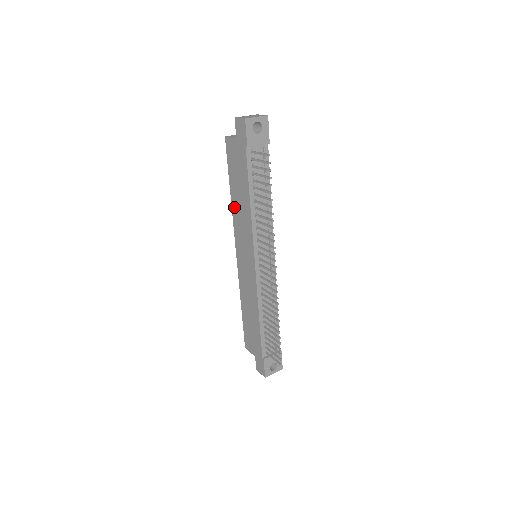
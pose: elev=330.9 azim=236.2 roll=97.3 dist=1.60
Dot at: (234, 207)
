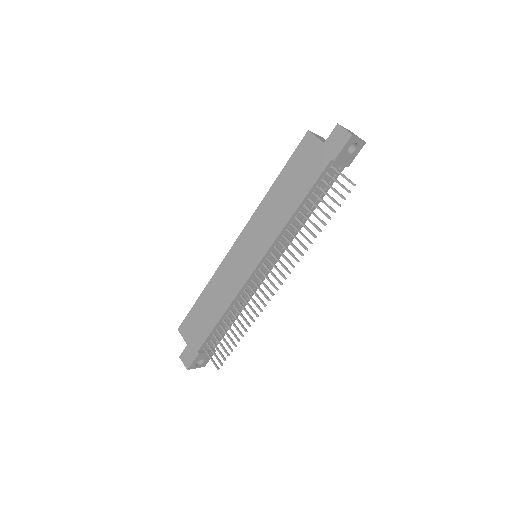
Dot at: (268, 200)
